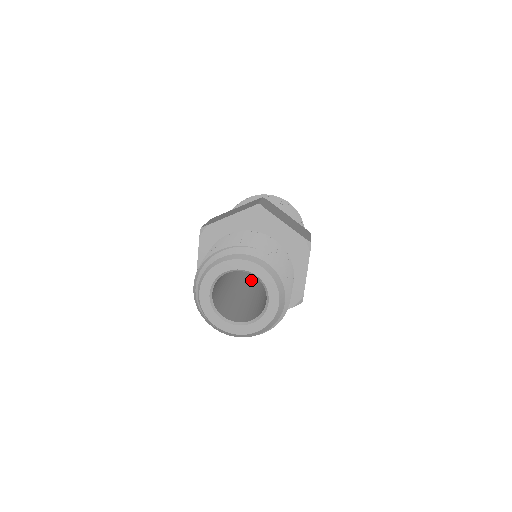
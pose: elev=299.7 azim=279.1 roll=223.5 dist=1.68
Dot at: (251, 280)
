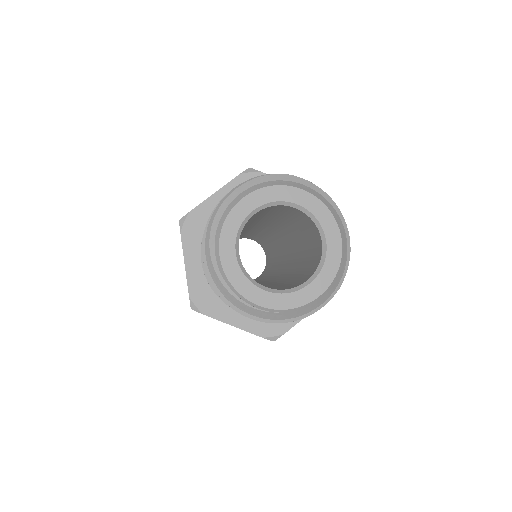
Dot at: (261, 284)
